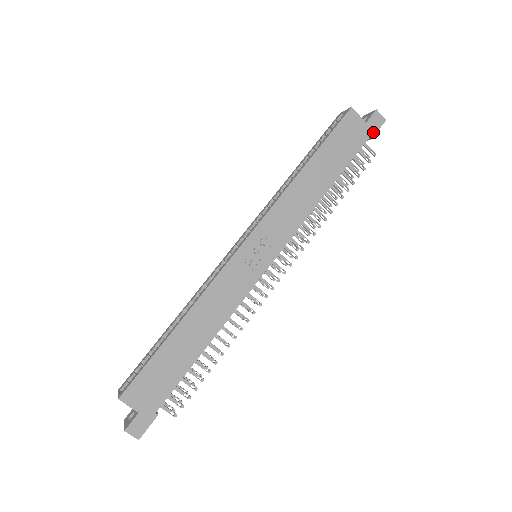
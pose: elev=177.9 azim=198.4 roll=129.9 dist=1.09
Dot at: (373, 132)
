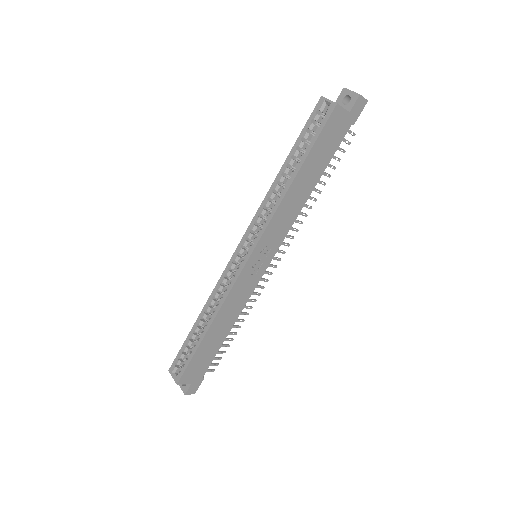
Dot at: (355, 118)
